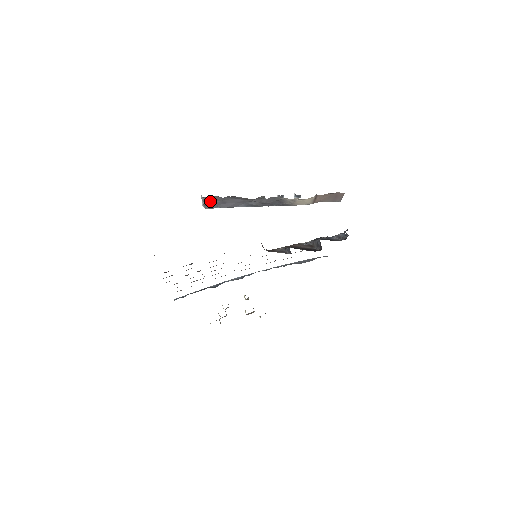
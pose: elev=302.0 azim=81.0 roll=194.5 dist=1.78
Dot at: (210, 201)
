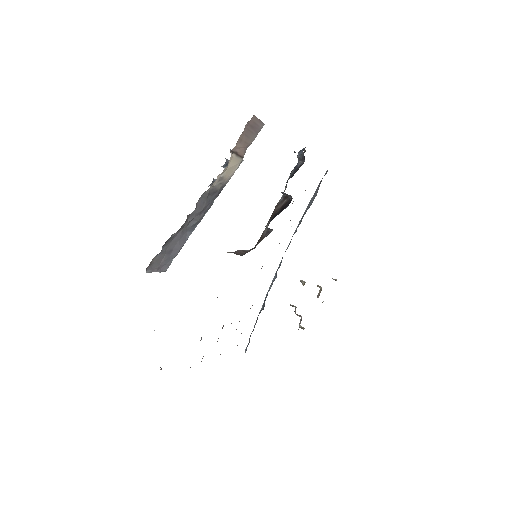
Dot at: (157, 265)
